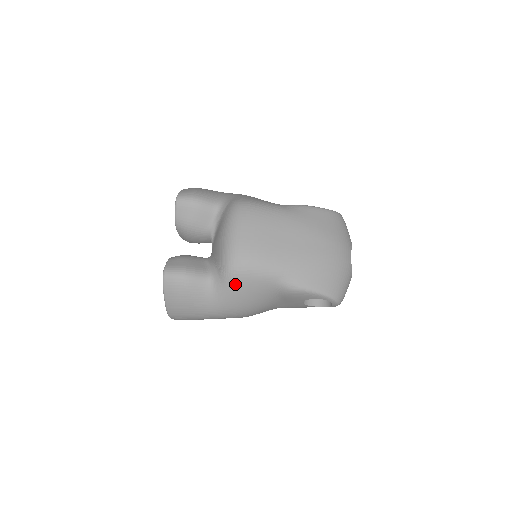
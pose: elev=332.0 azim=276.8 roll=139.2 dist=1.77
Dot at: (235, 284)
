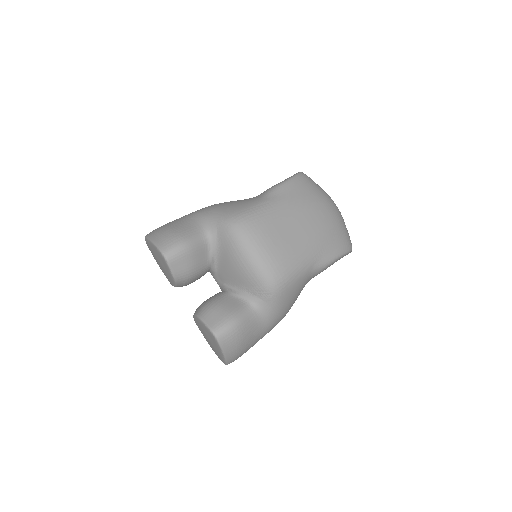
Dot at: (283, 298)
